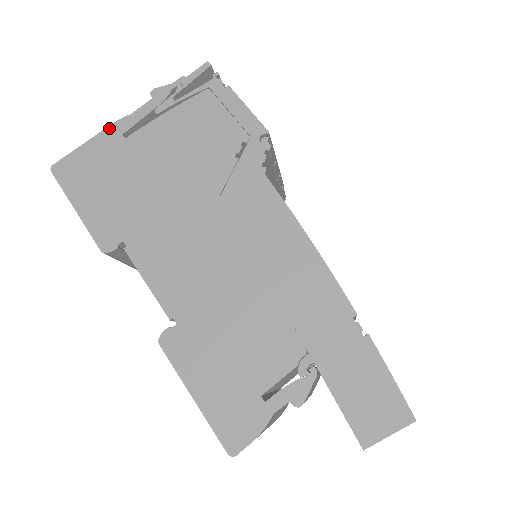
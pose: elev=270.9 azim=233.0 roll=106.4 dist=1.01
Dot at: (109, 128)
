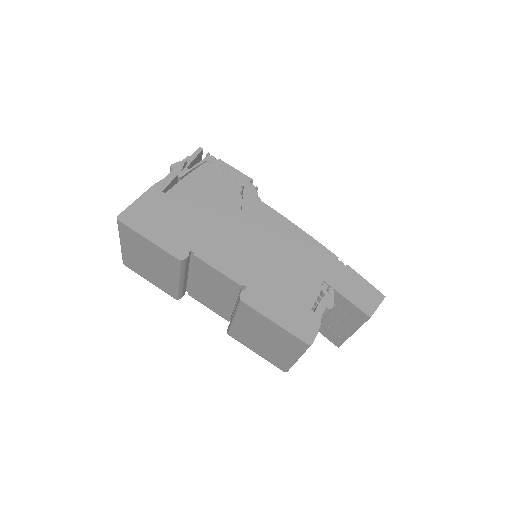
Dot at: (151, 189)
